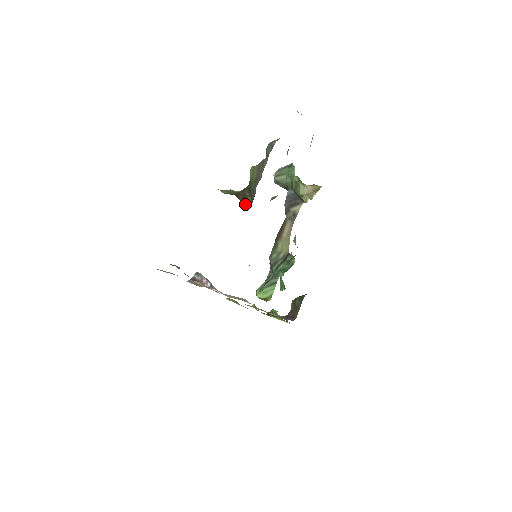
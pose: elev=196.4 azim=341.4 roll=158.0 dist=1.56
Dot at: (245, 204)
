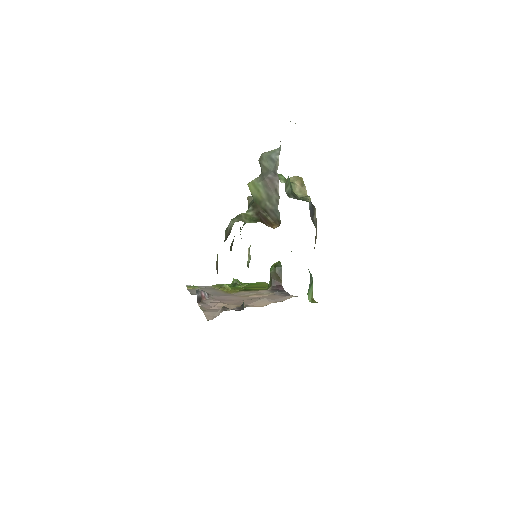
Dot at: (273, 227)
